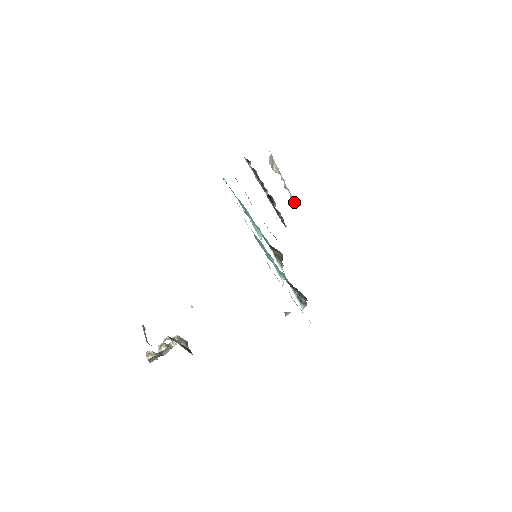
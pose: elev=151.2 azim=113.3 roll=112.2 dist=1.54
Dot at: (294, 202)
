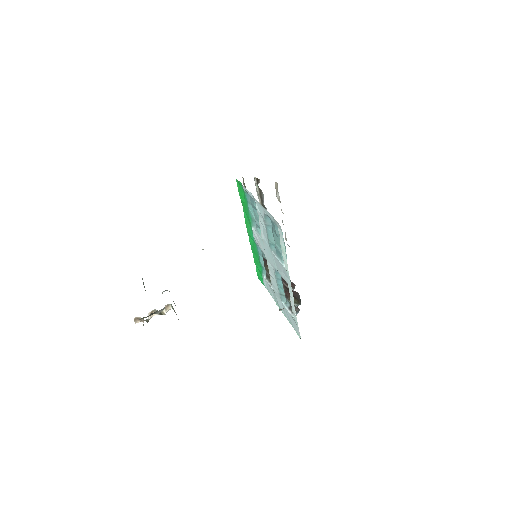
Dot at: occluded
